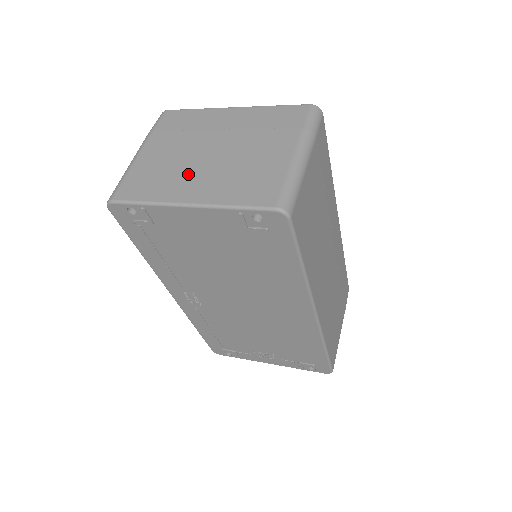
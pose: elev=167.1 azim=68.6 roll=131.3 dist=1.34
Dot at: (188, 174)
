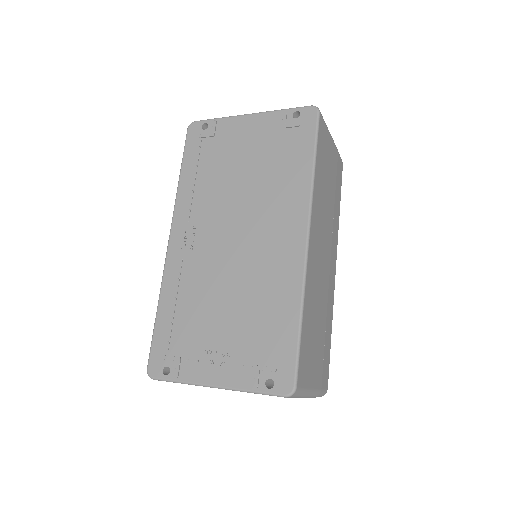
Dot at: occluded
